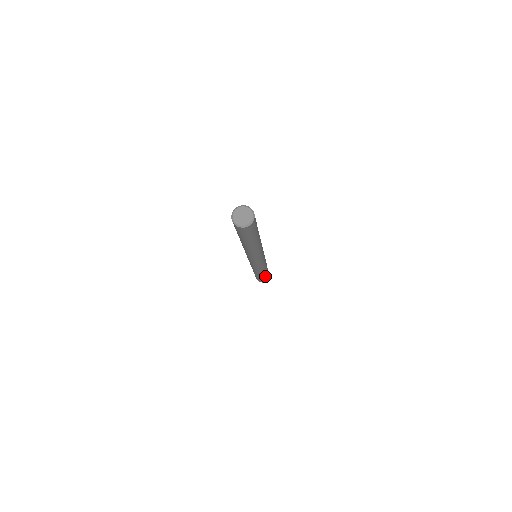
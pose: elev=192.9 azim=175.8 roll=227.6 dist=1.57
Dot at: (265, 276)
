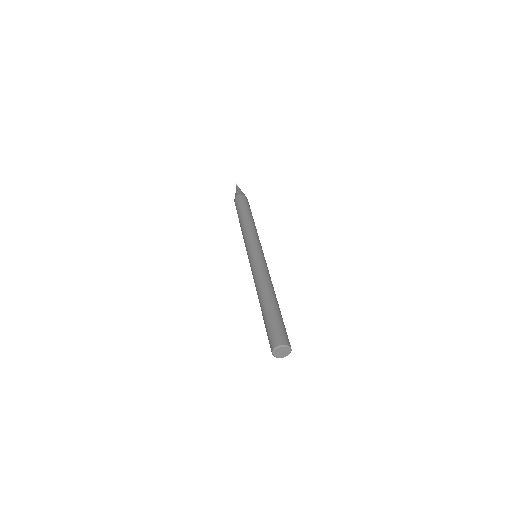
Dot at: occluded
